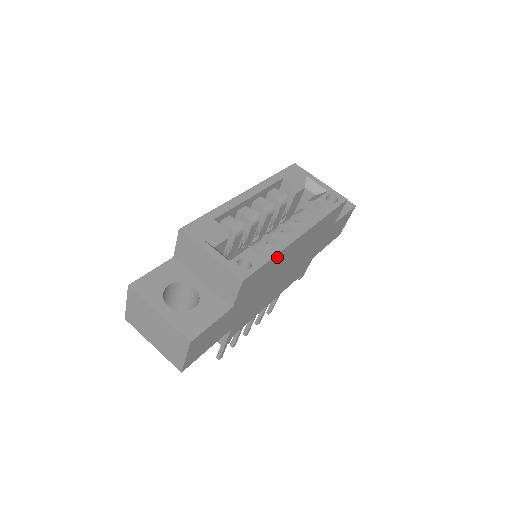
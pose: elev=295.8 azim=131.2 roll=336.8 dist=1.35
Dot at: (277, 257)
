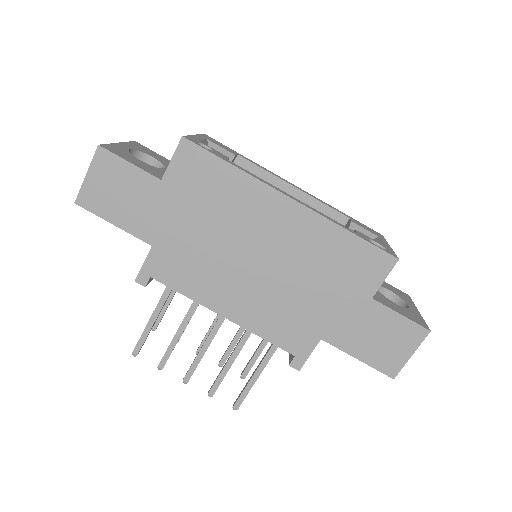
Dot at: (242, 180)
